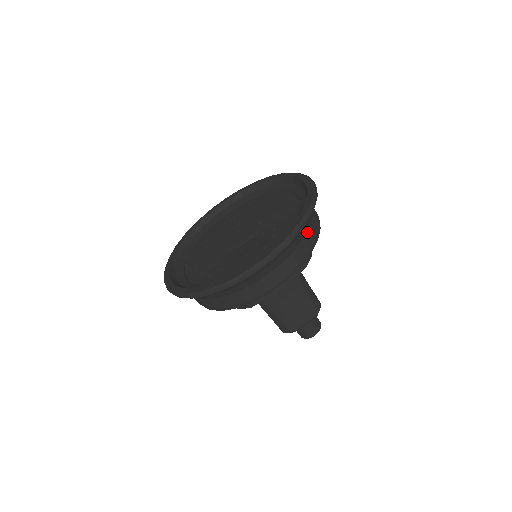
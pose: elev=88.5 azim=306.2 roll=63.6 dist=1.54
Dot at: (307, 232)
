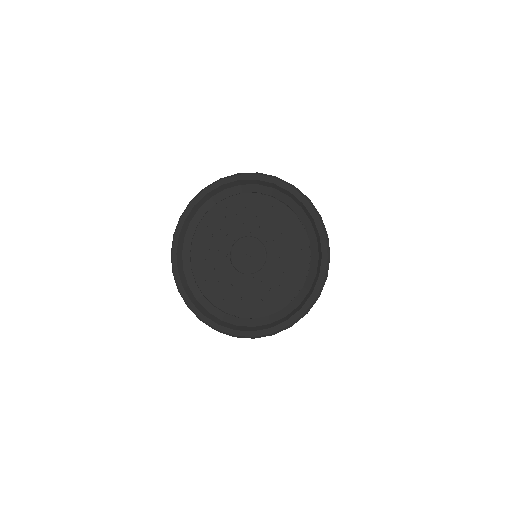
Dot at: occluded
